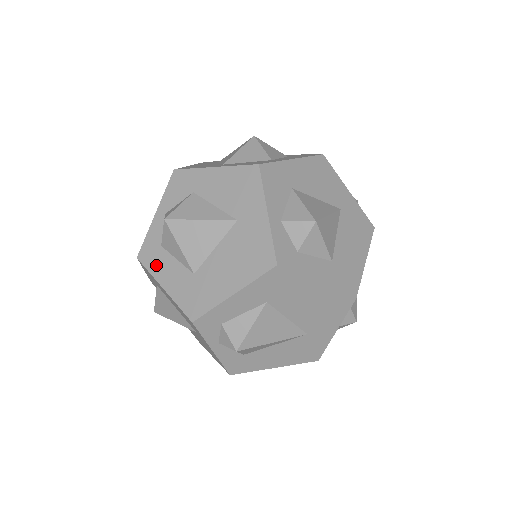
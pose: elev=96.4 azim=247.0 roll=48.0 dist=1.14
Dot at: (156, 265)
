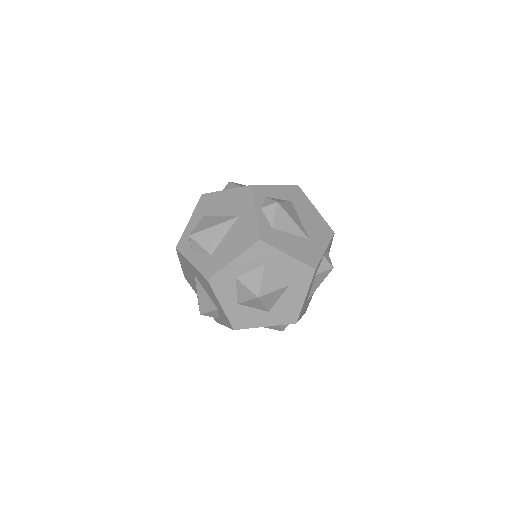
Dot at: occluded
